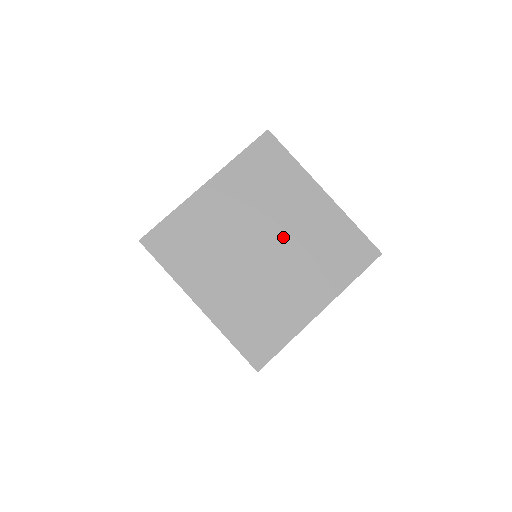
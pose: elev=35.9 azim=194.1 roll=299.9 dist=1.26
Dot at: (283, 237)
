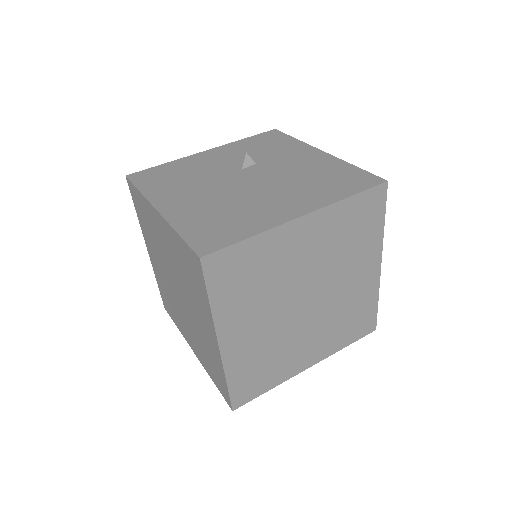
Dot at: (327, 296)
